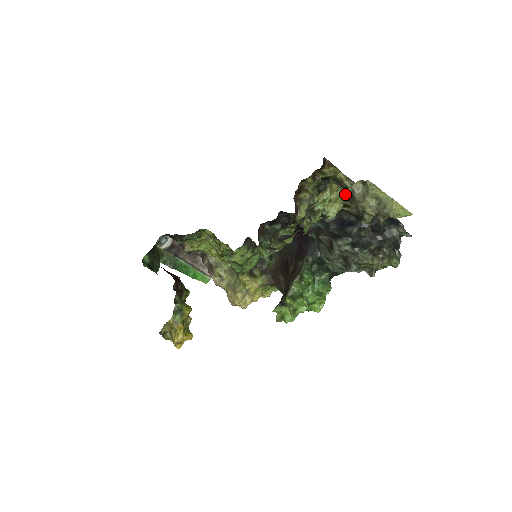
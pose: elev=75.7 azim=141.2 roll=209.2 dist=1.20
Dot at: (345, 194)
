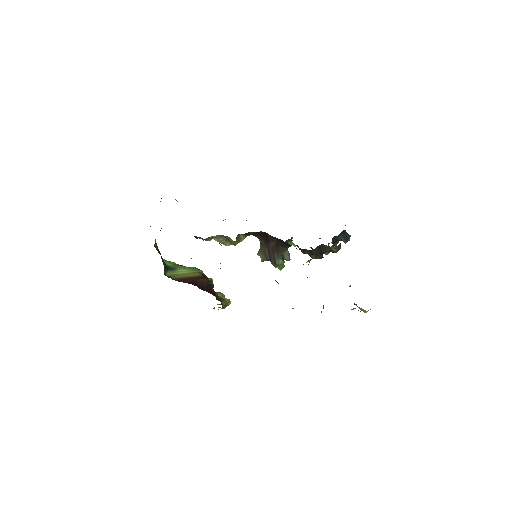
Dot at: occluded
